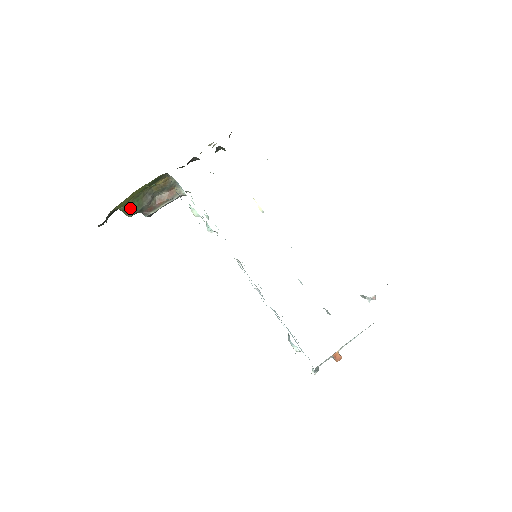
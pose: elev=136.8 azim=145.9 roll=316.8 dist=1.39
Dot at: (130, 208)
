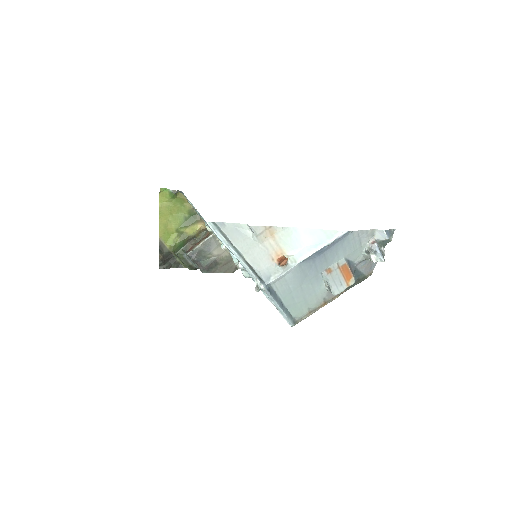
Dot at: (178, 247)
